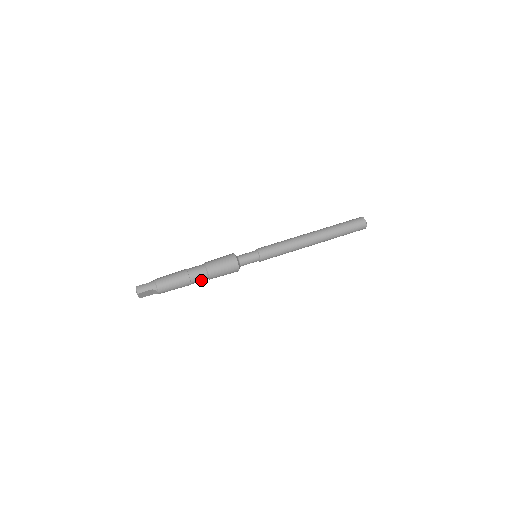
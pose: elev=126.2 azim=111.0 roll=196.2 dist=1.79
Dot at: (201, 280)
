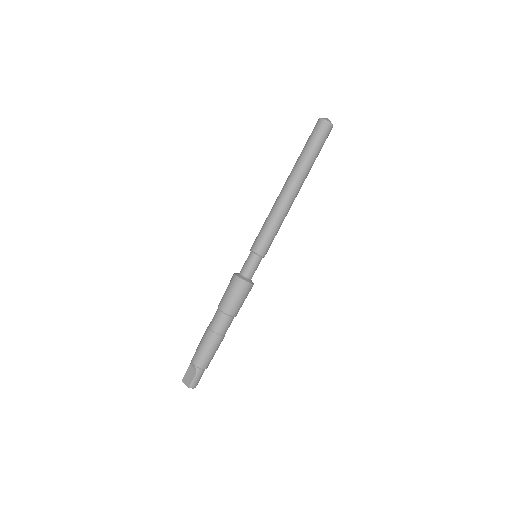
Dot at: occluded
